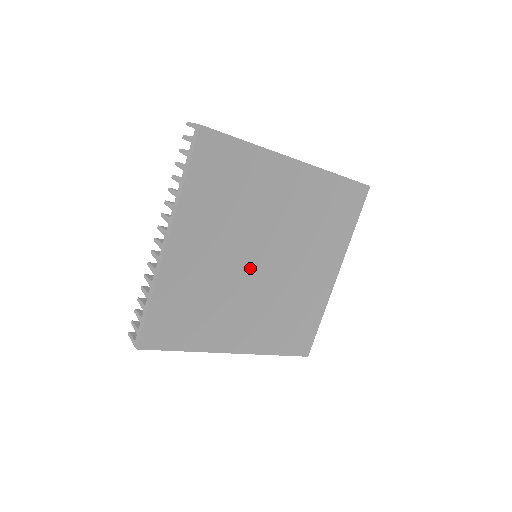
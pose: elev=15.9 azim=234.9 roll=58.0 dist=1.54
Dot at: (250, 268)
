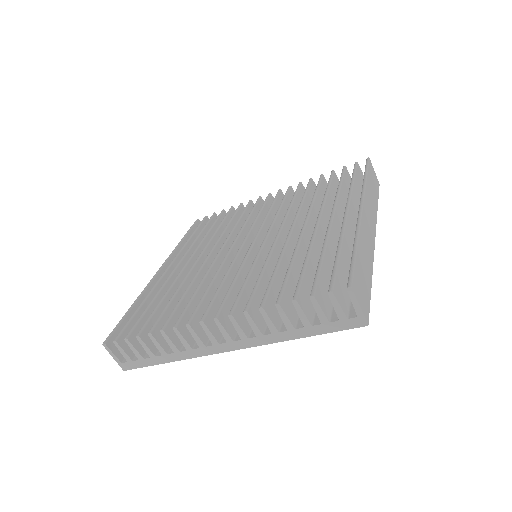
Dot at: occluded
